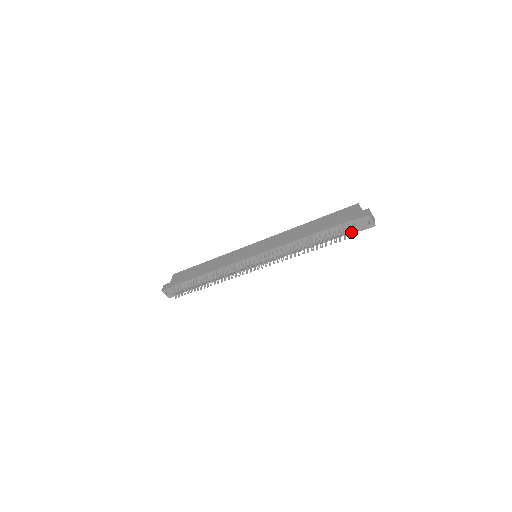
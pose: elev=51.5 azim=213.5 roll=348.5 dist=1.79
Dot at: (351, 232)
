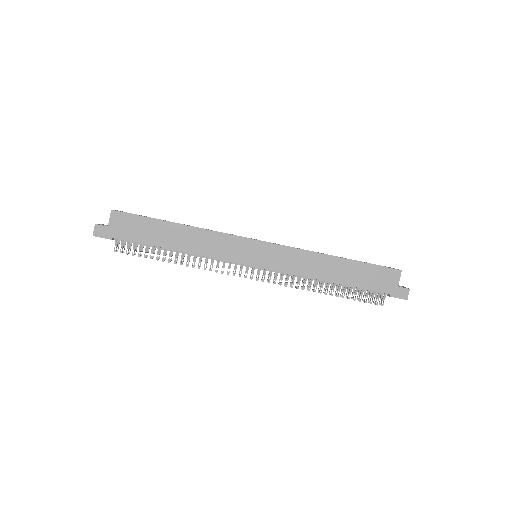
Dot at: occluded
